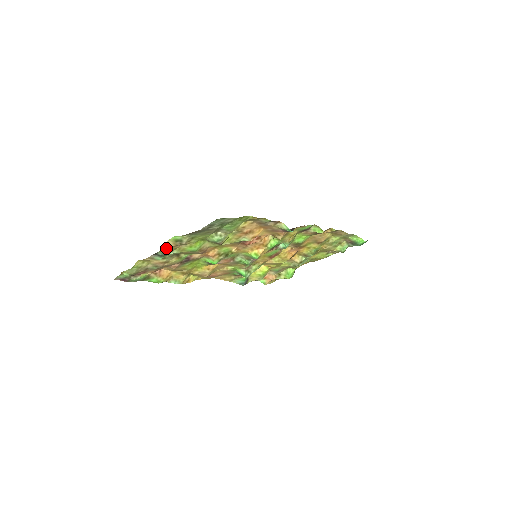
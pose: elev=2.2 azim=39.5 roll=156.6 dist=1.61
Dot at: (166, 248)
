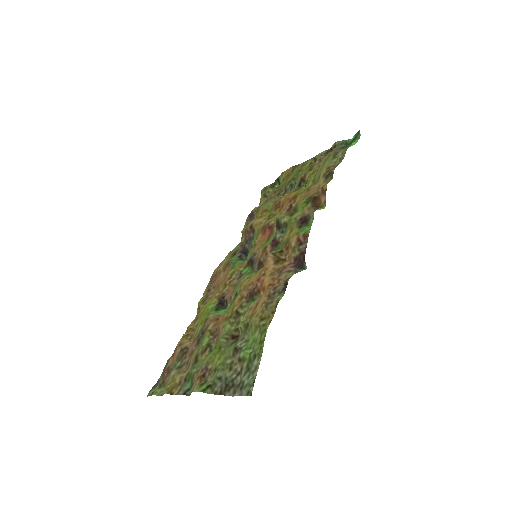
Dot at: (193, 389)
